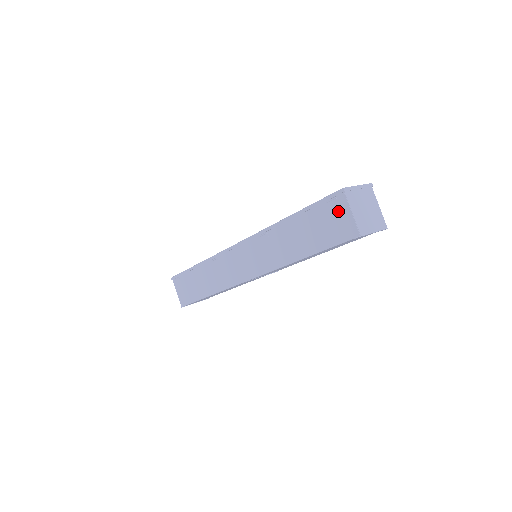
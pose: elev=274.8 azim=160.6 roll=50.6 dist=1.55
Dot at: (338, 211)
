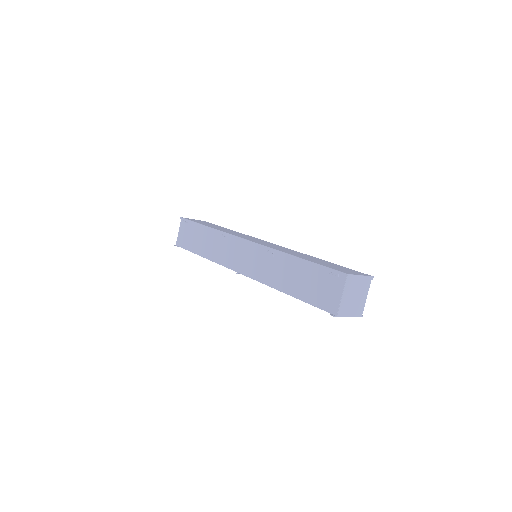
Dot at: (333, 286)
